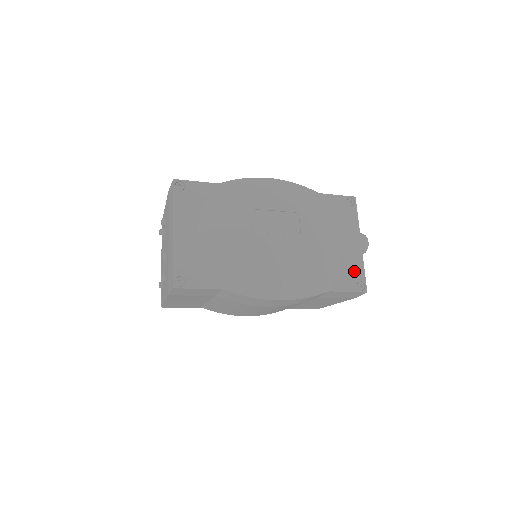
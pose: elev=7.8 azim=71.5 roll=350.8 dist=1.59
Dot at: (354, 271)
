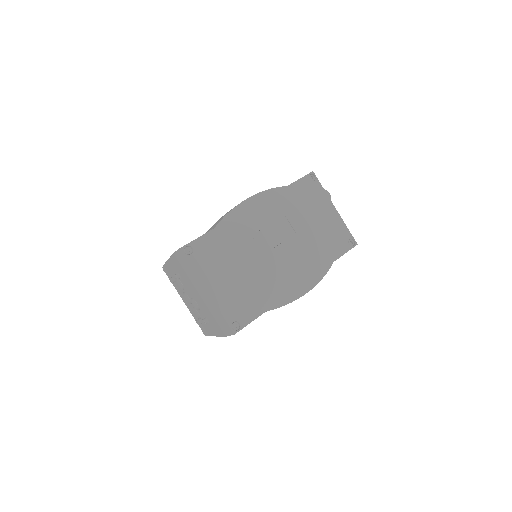
Dot at: (342, 234)
